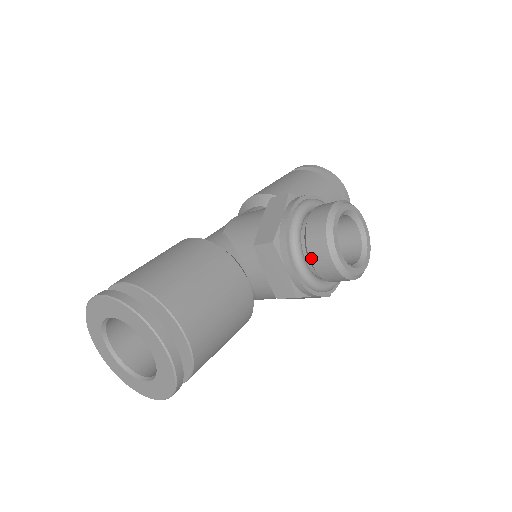
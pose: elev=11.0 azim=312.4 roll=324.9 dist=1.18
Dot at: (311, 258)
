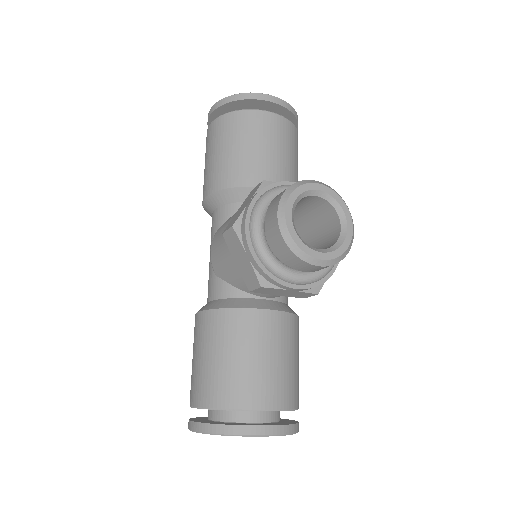
Dot at: (302, 271)
